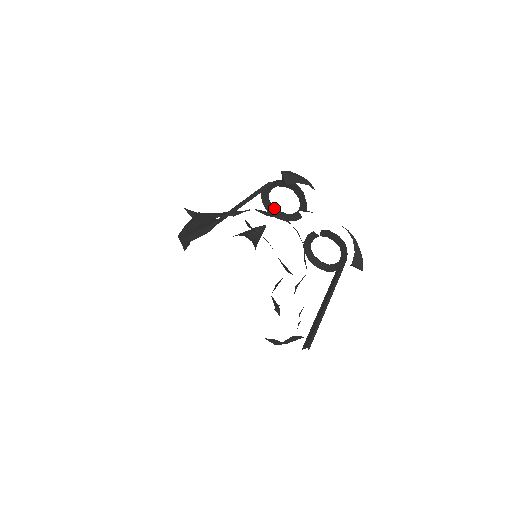
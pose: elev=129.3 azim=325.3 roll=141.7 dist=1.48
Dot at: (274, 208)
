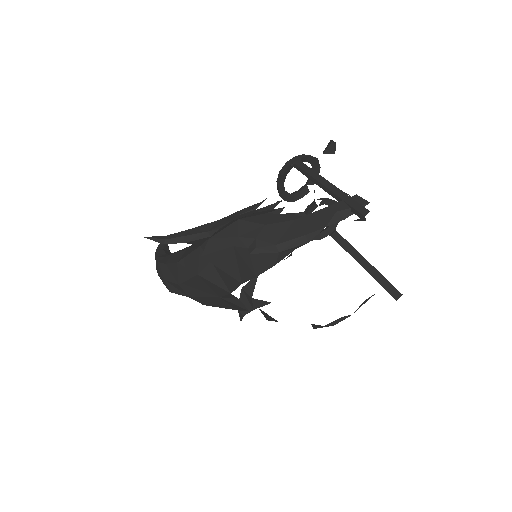
Dot at: occluded
